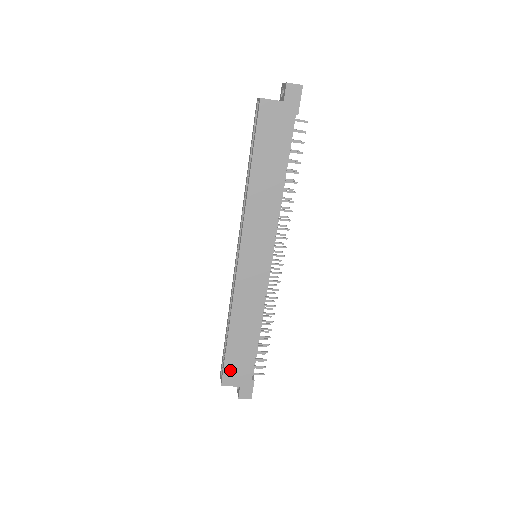
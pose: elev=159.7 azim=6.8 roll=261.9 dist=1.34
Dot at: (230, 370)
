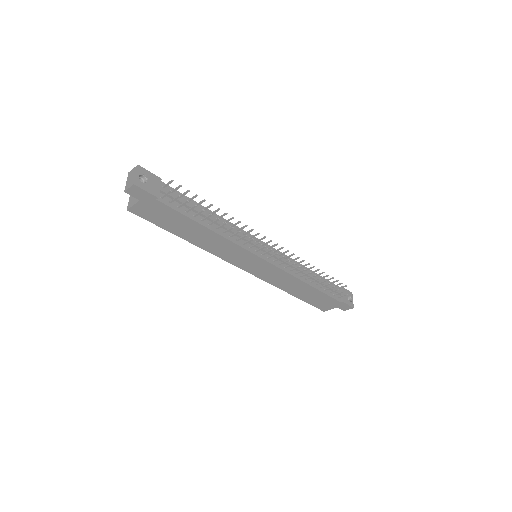
Dot at: (319, 305)
